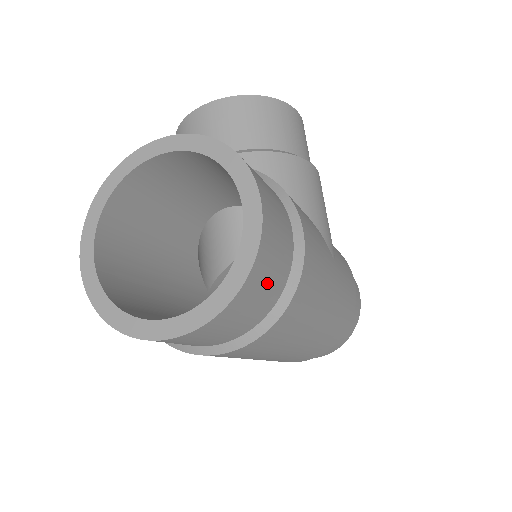
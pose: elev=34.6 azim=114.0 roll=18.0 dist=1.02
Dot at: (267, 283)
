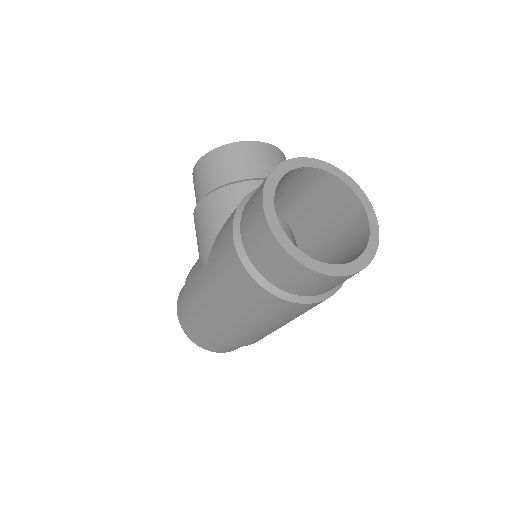
Dot at: occluded
